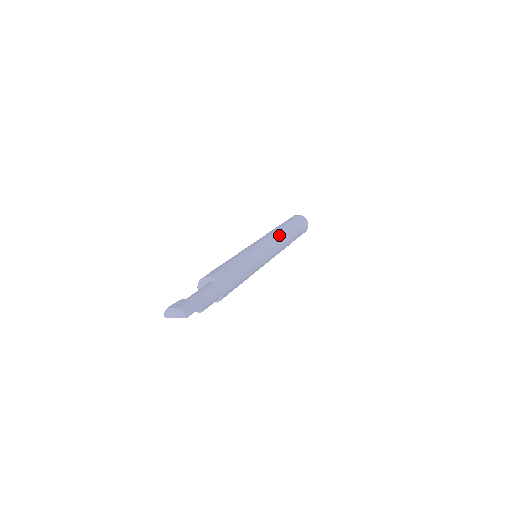
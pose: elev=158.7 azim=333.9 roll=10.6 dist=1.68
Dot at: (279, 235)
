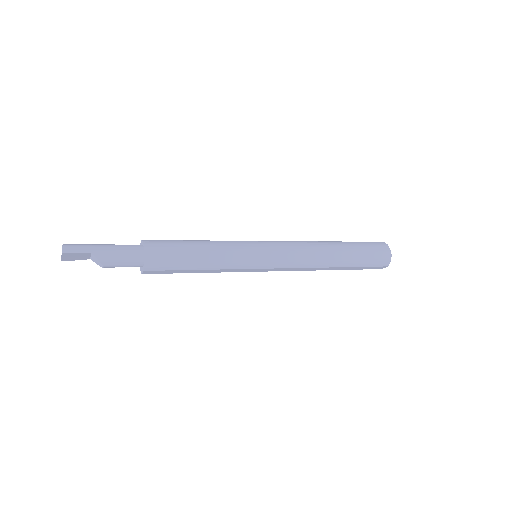
Dot at: (308, 243)
